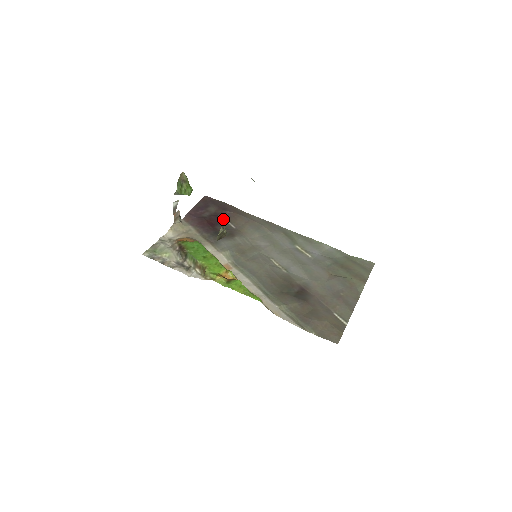
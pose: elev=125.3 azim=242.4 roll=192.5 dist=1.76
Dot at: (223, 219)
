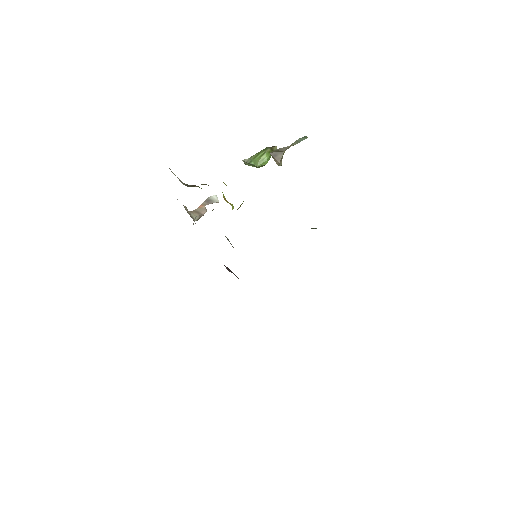
Dot at: occluded
